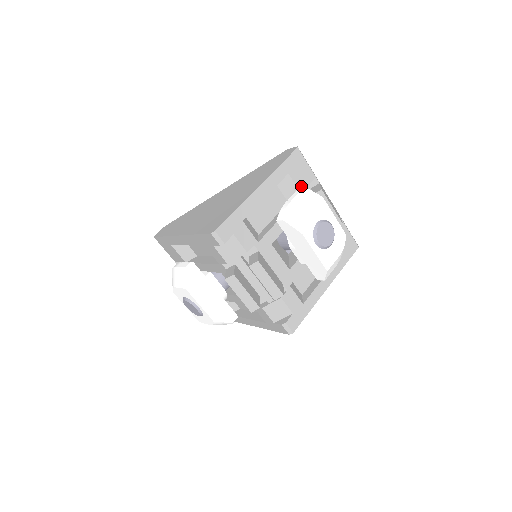
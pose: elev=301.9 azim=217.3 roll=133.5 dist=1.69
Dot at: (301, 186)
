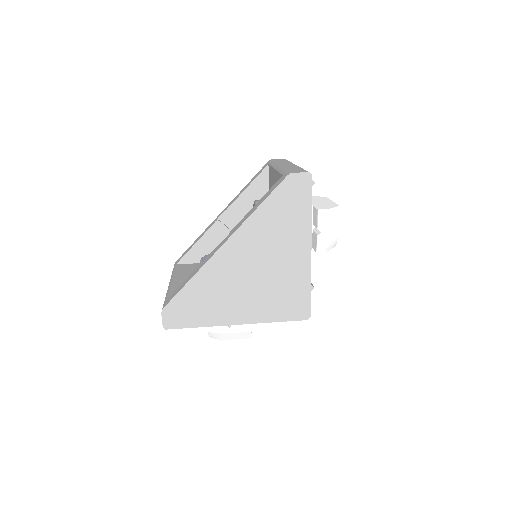
Dot at: occluded
